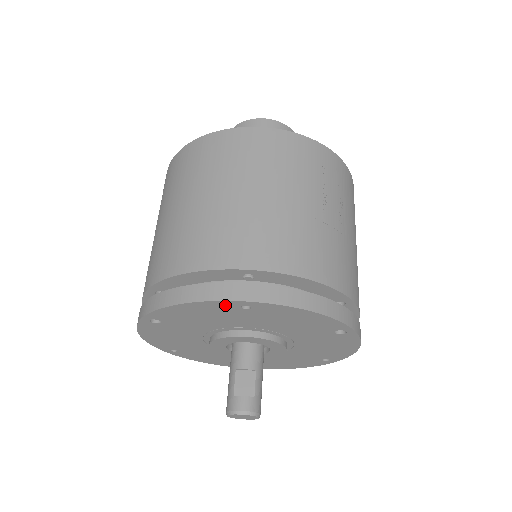
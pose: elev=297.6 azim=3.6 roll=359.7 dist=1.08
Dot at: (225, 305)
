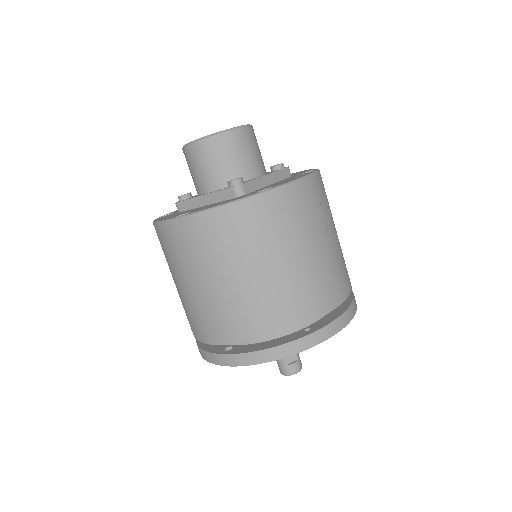
Dot at: occluded
